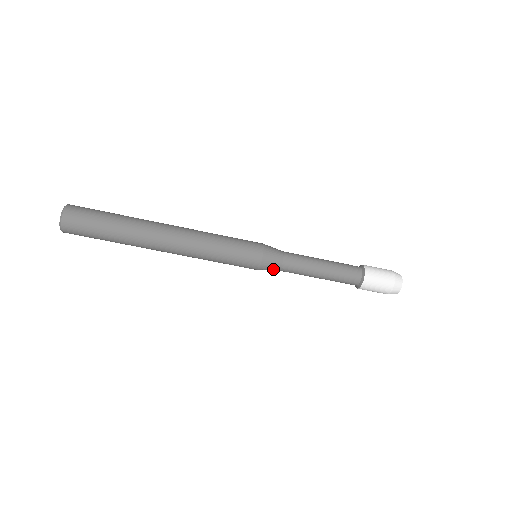
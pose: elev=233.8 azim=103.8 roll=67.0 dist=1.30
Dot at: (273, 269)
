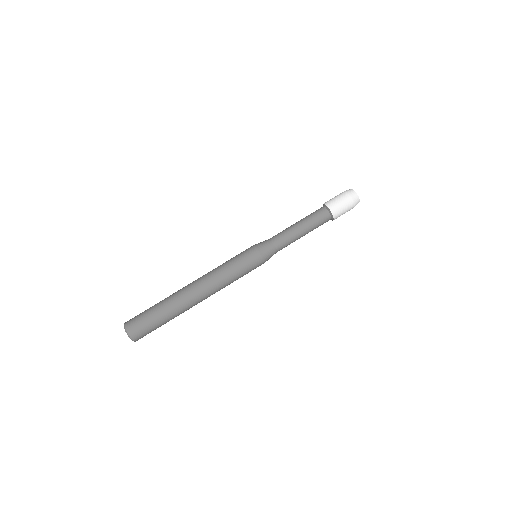
Dot at: (270, 249)
